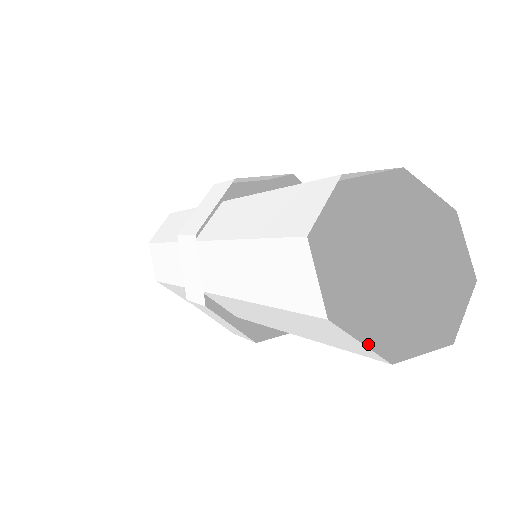
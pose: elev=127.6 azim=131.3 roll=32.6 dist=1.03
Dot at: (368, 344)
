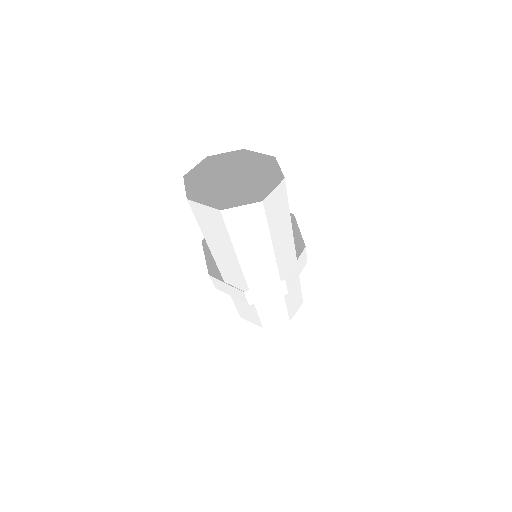
Dot at: (207, 223)
